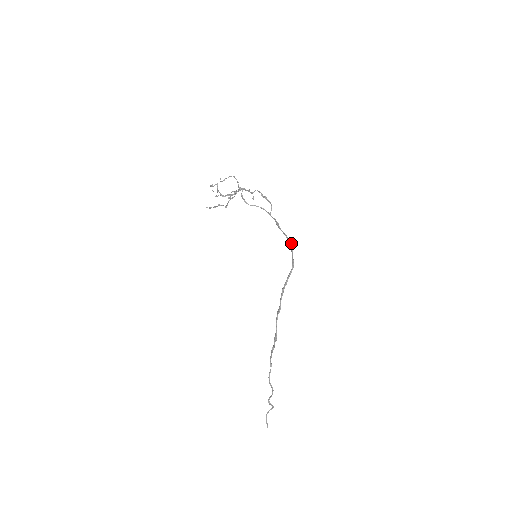
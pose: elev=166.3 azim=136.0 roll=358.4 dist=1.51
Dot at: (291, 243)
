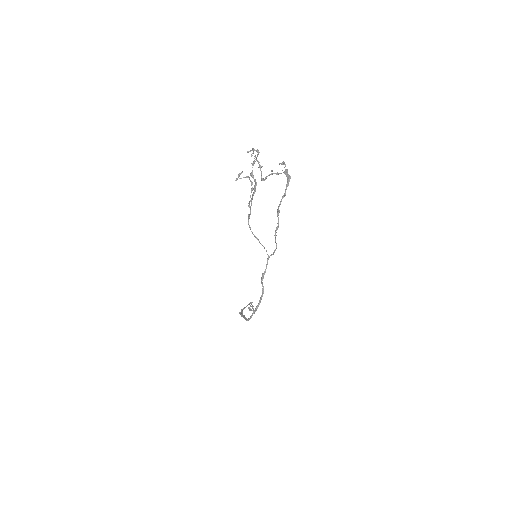
Dot at: (258, 306)
